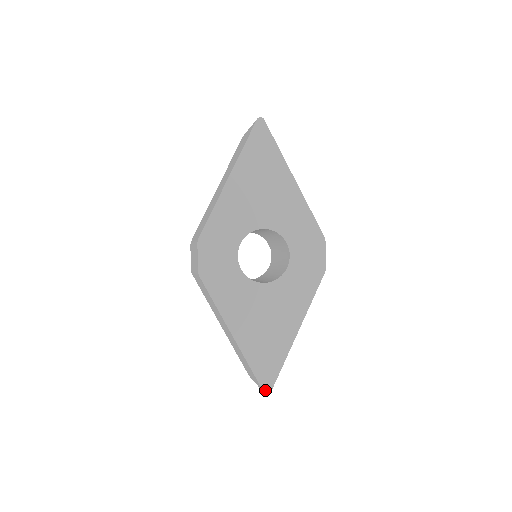
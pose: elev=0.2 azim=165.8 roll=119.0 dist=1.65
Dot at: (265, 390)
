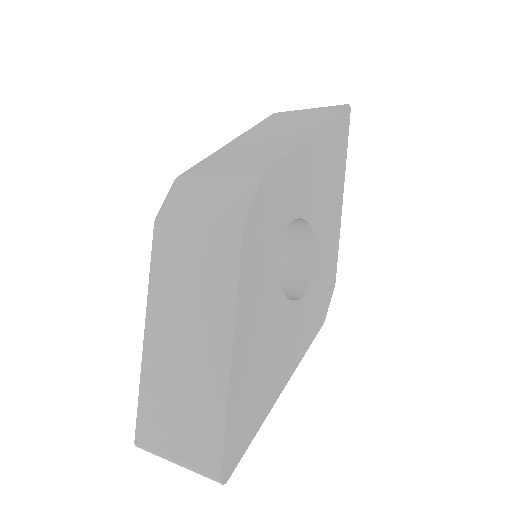
Dot at: (223, 475)
